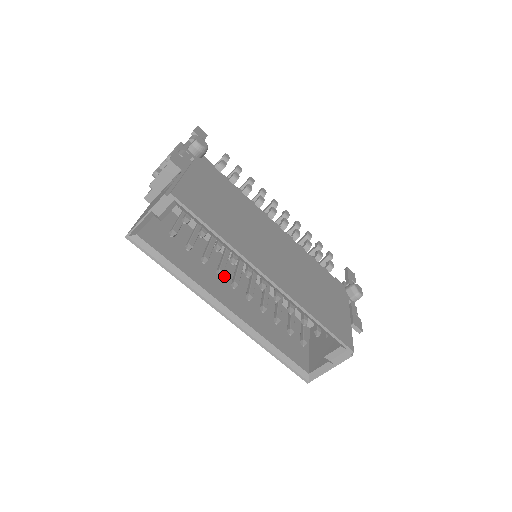
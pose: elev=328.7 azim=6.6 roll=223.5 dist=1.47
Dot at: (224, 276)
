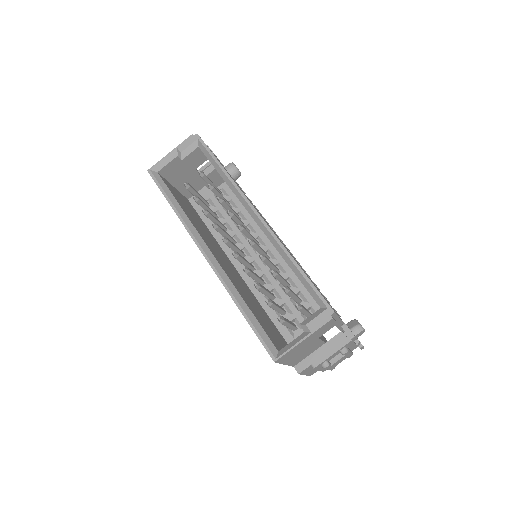
Dot at: (219, 252)
